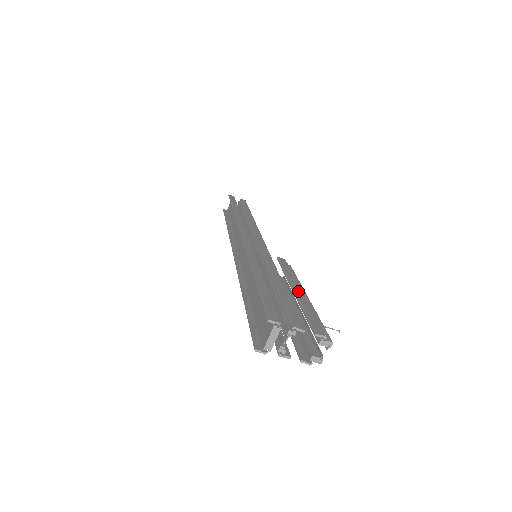
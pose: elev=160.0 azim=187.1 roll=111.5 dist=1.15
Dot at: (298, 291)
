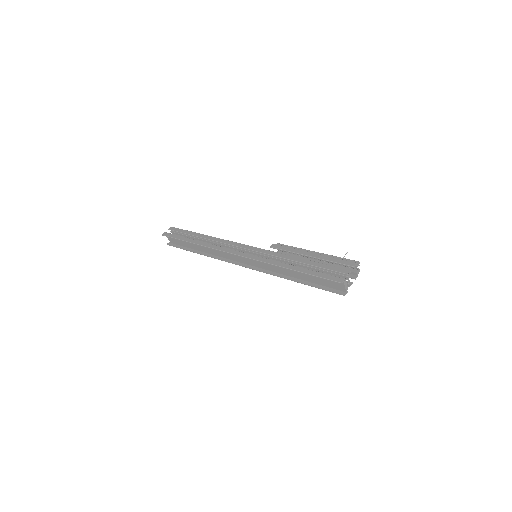
Dot at: (312, 255)
